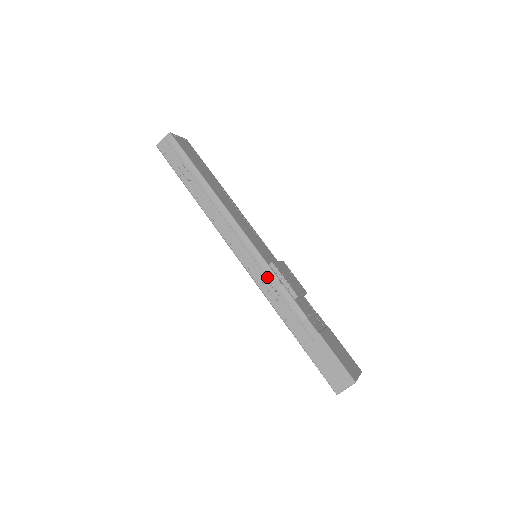
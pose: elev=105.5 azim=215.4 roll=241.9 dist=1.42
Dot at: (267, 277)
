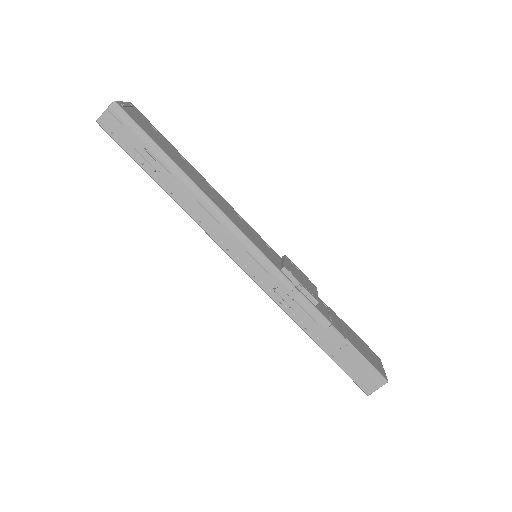
Dot at: (280, 285)
